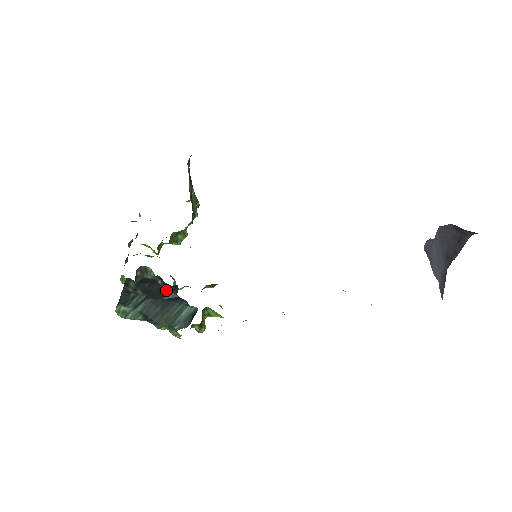
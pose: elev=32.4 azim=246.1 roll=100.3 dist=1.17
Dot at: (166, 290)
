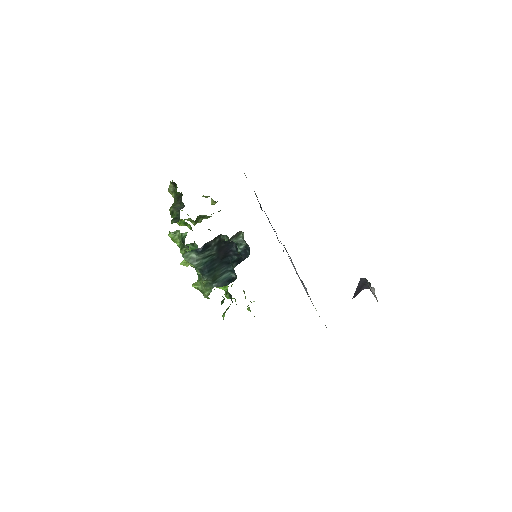
Dot at: (227, 254)
